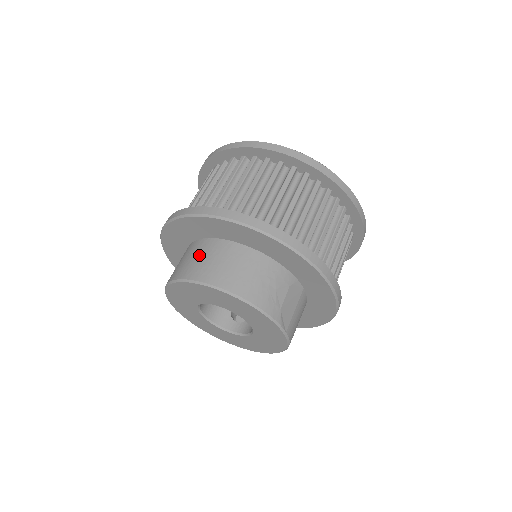
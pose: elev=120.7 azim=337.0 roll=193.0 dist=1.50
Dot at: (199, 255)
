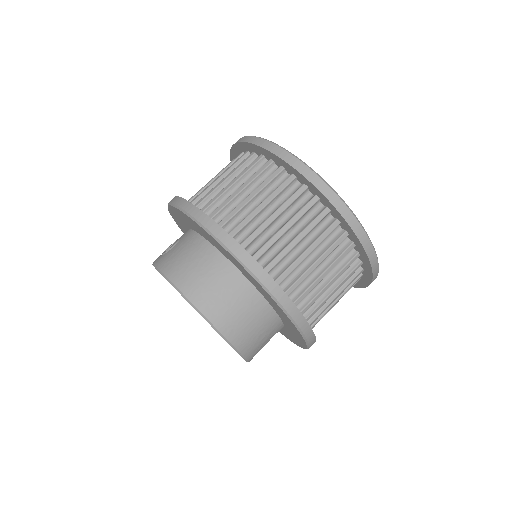
Dot at: (218, 283)
